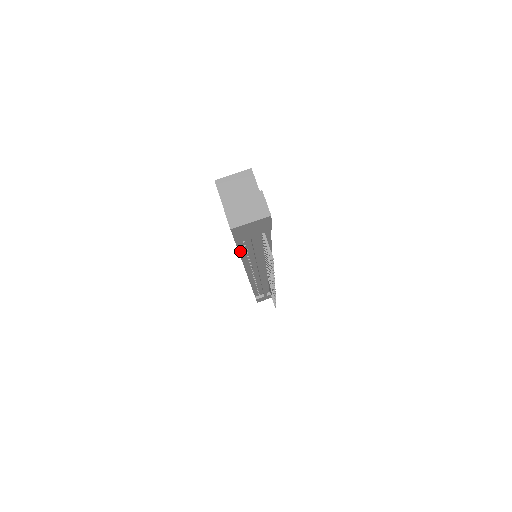
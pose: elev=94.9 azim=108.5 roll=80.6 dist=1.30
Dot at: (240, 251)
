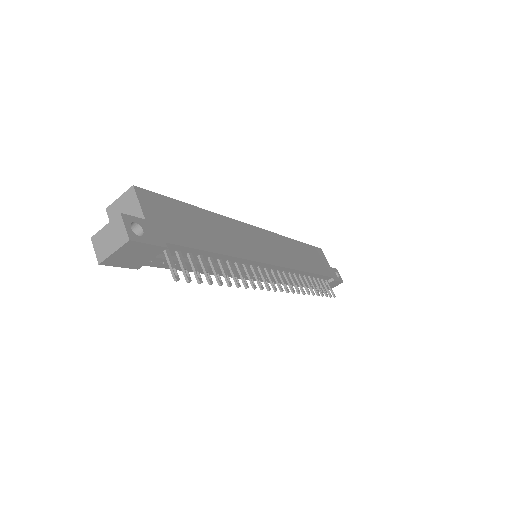
Dot at: (180, 269)
